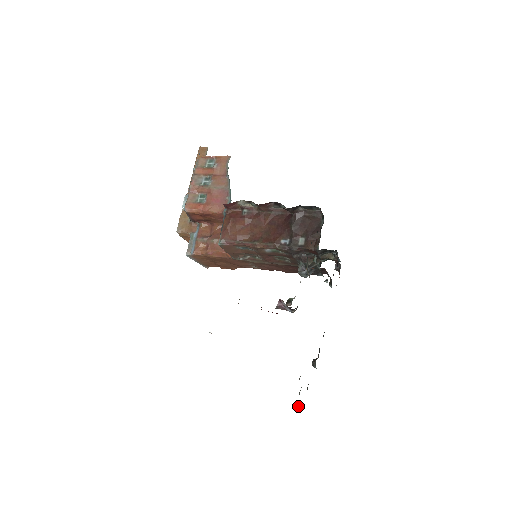
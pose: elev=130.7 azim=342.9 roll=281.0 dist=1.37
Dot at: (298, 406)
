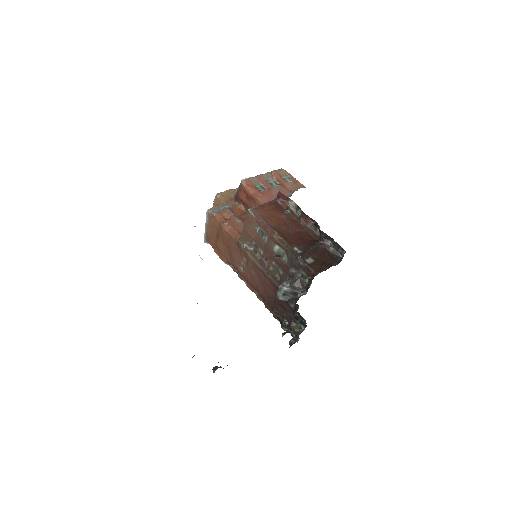
Dot at: occluded
